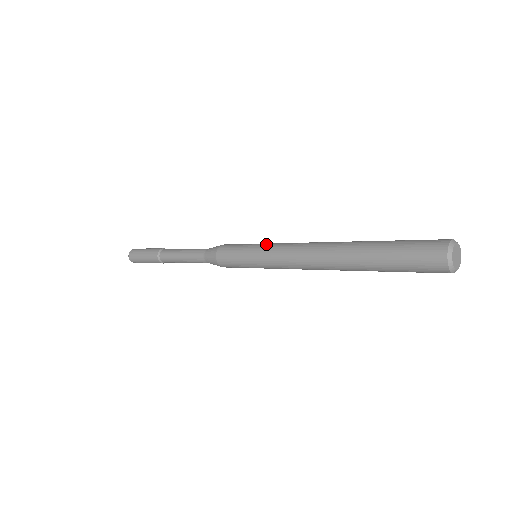
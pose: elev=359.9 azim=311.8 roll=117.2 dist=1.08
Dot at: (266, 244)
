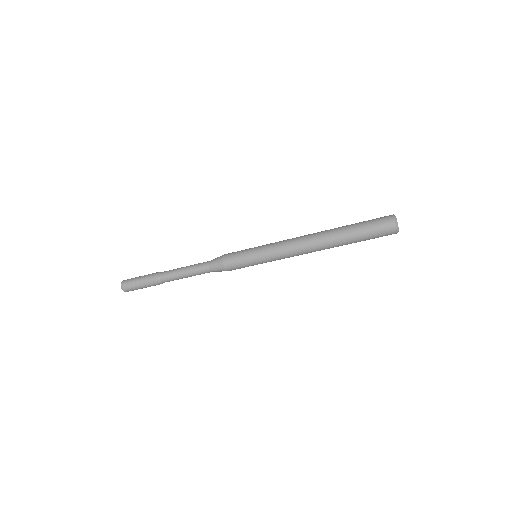
Dot at: (265, 245)
